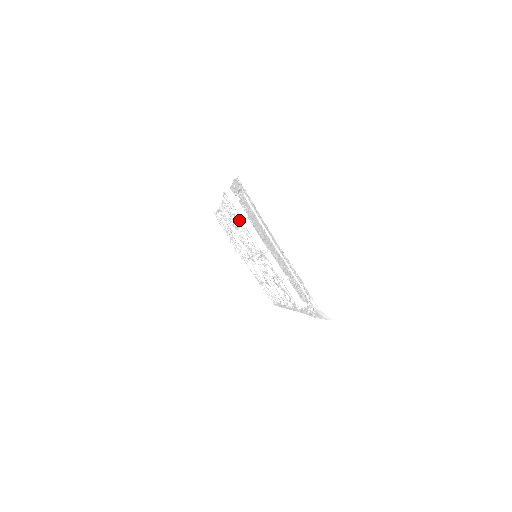
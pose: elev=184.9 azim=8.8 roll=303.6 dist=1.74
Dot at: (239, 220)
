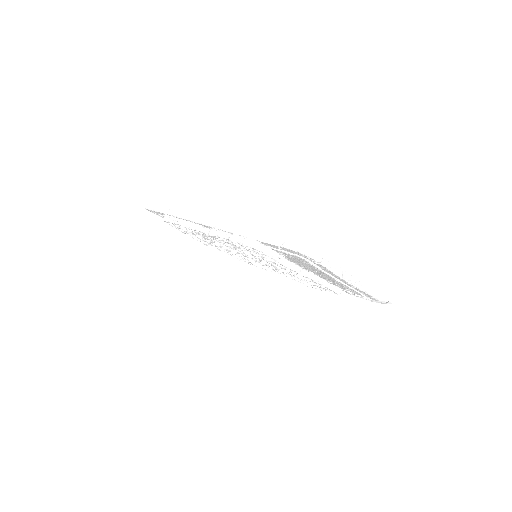
Dot at: occluded
